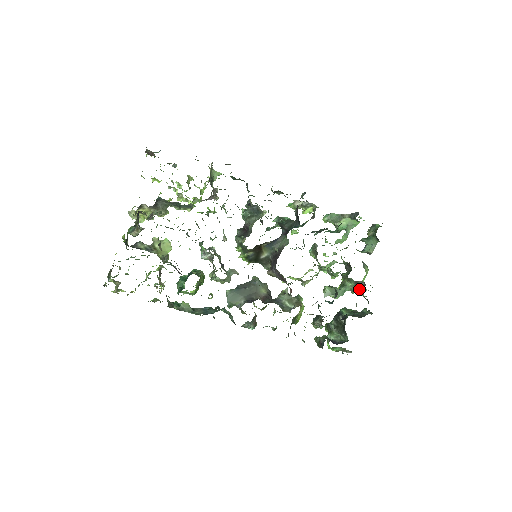
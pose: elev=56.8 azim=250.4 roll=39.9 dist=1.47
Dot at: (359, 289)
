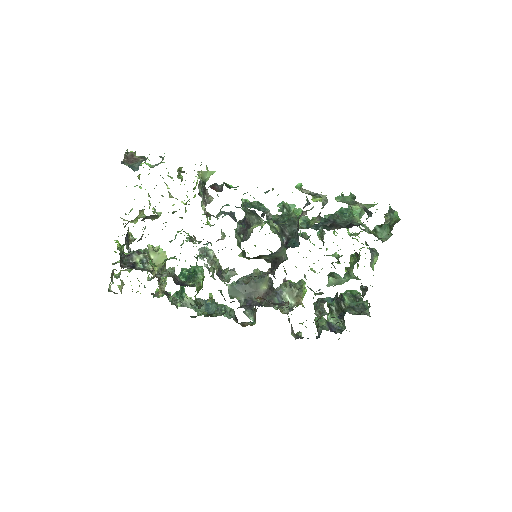
Dot at: occluded
